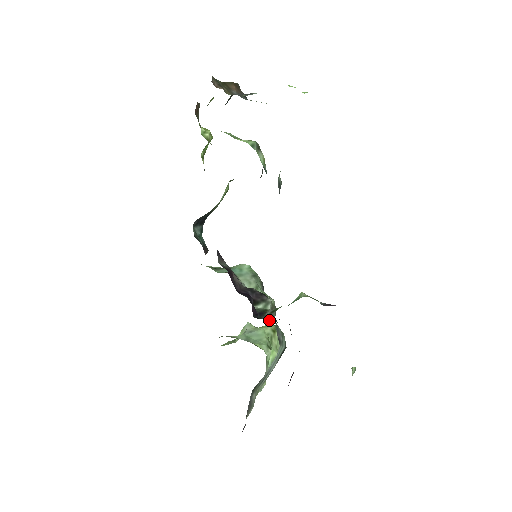
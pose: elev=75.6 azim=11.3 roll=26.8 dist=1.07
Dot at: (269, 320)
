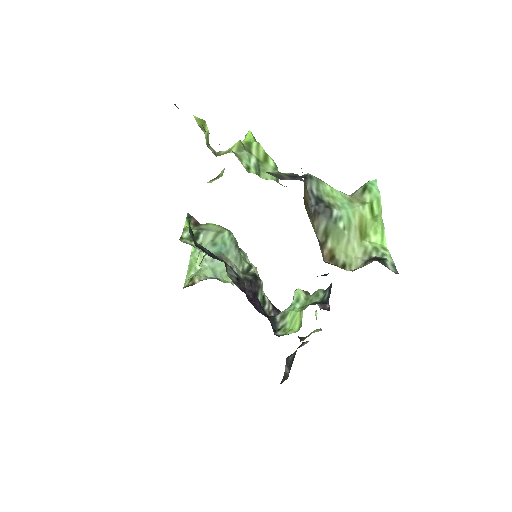
Dot at: (272, 313)
